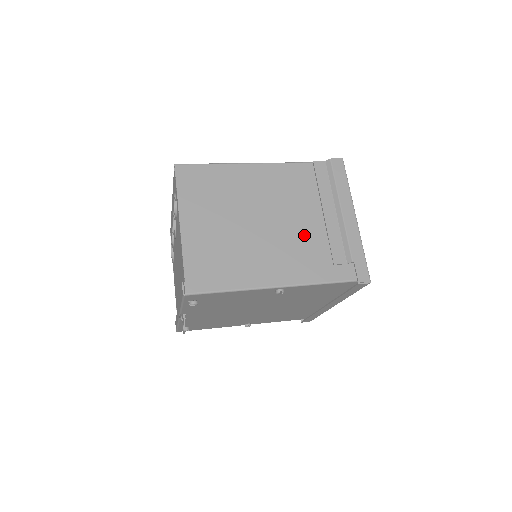
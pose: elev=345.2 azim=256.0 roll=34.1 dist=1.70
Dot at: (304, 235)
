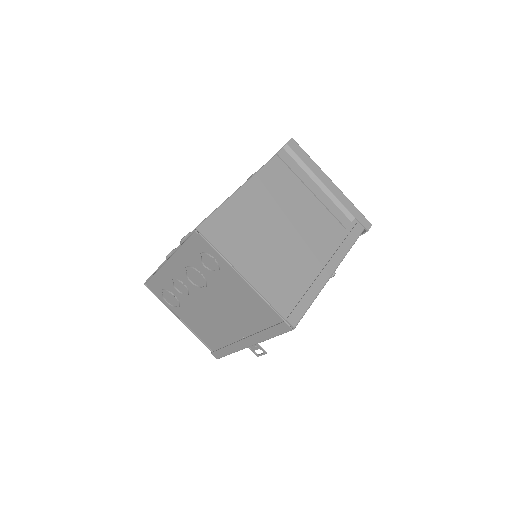
Dot at: (316, 220)
